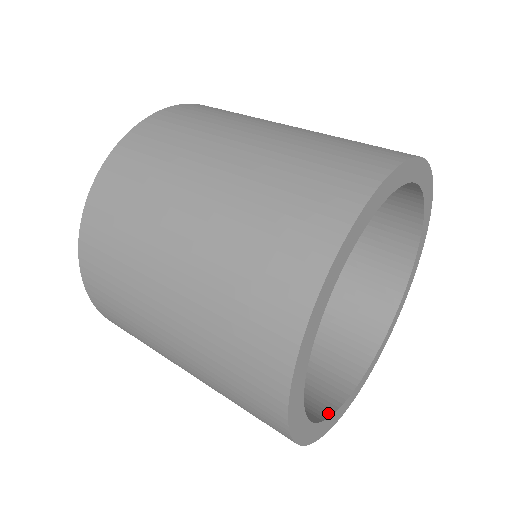
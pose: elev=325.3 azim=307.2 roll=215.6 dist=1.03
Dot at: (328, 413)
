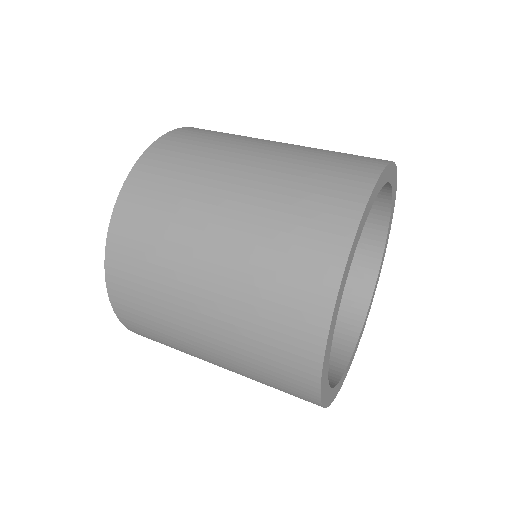
Dot at: (342, 370)
